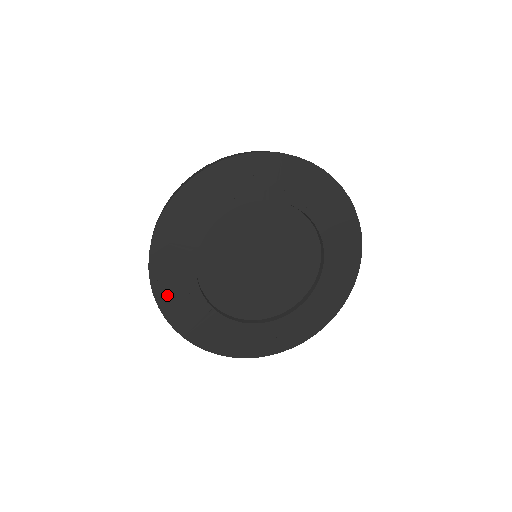
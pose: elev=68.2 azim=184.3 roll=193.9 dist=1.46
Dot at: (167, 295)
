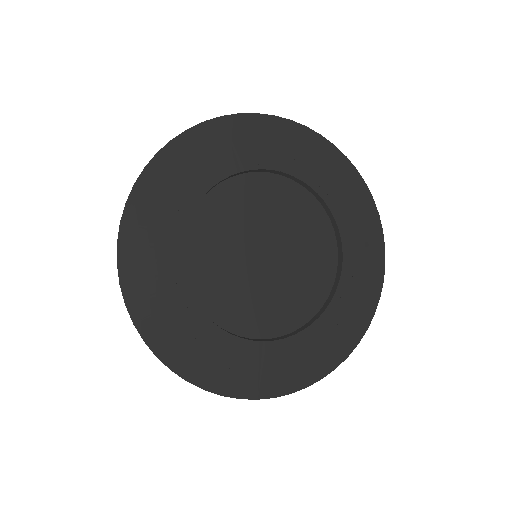
Dot at: (168, 168)
